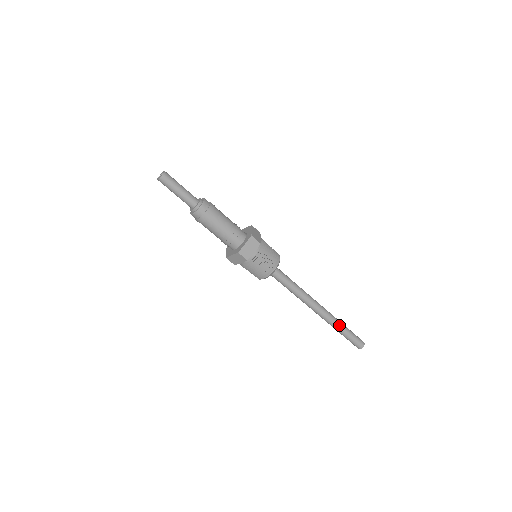
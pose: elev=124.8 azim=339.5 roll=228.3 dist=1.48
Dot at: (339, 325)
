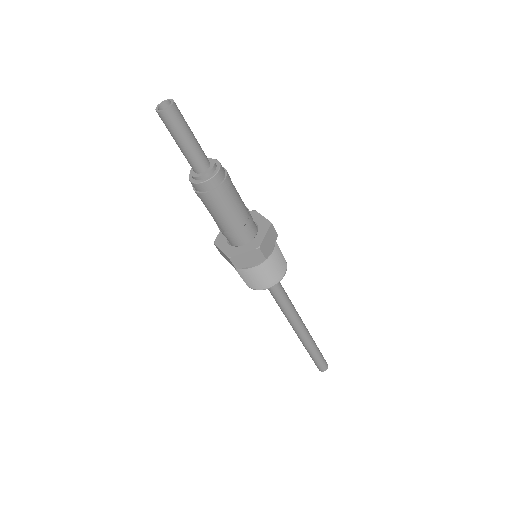
Dot at: (315, 345)
